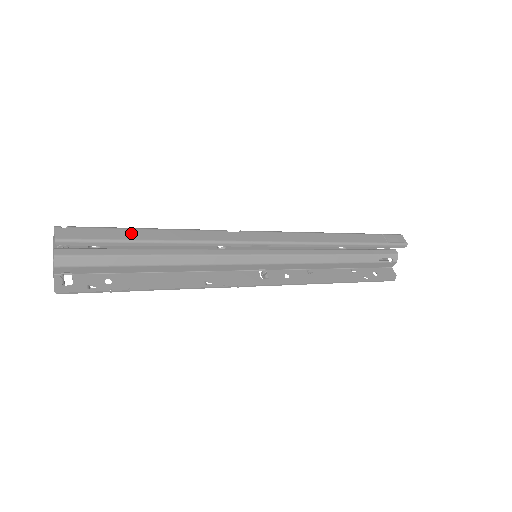
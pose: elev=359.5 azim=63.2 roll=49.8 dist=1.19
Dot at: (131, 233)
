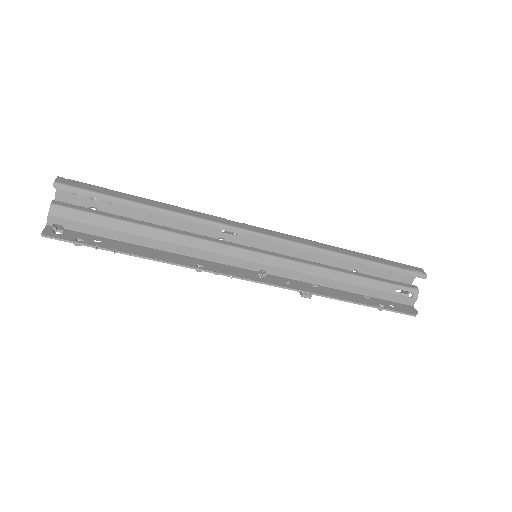
Dot at: (129, 196)
